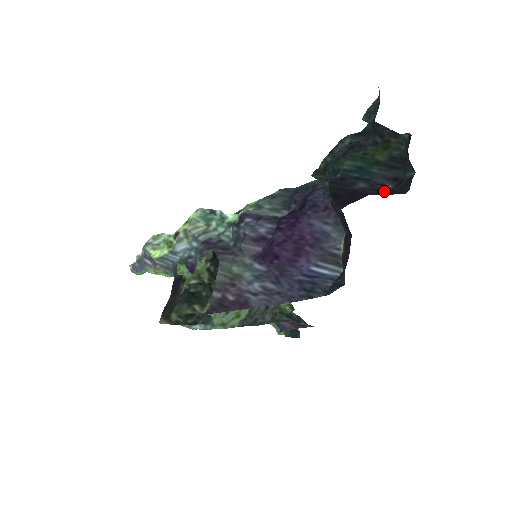
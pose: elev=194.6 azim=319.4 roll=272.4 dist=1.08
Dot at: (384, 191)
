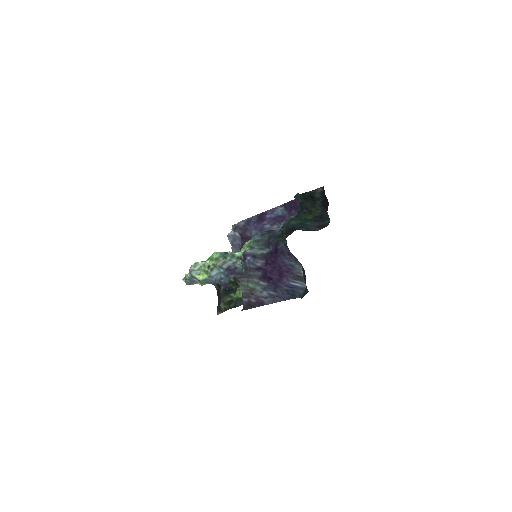
Dot at: occluded
